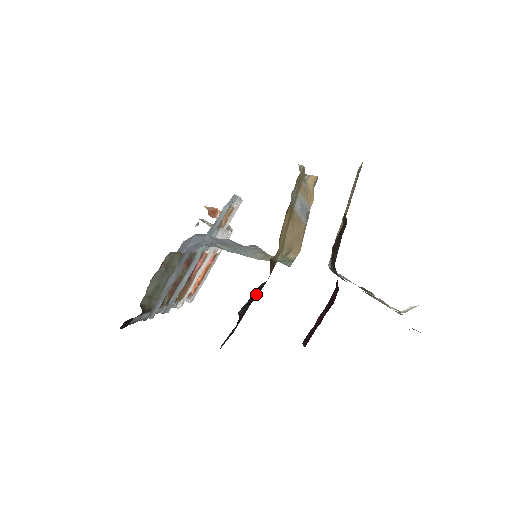
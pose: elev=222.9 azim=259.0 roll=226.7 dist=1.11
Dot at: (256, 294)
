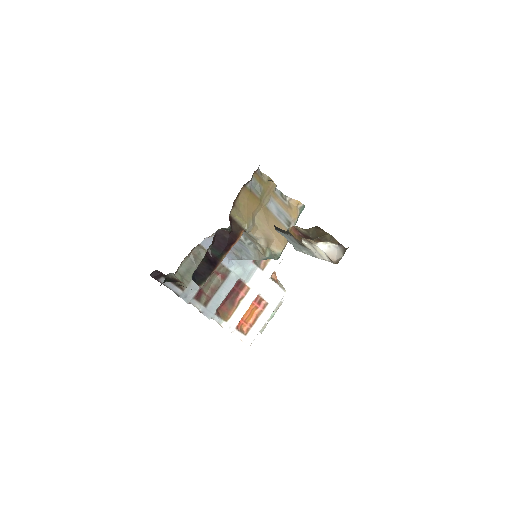
Dot at: (223, 243)
